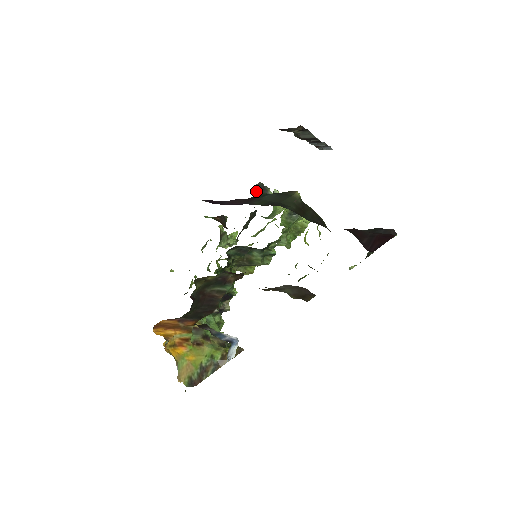
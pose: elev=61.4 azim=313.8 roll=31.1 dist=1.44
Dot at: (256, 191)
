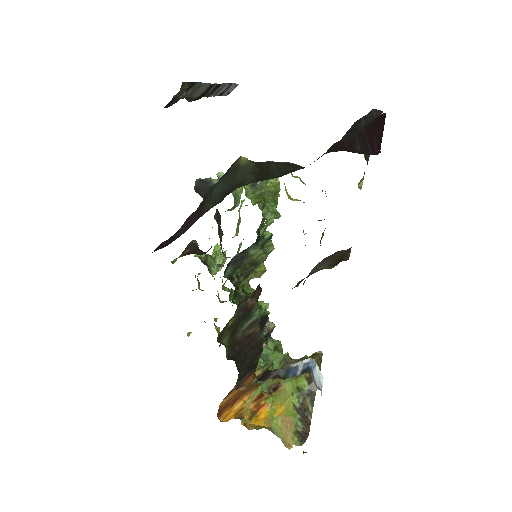
Dot at: (200, 192)
